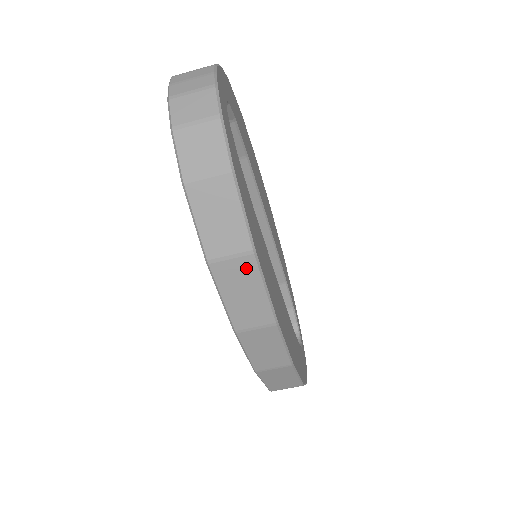
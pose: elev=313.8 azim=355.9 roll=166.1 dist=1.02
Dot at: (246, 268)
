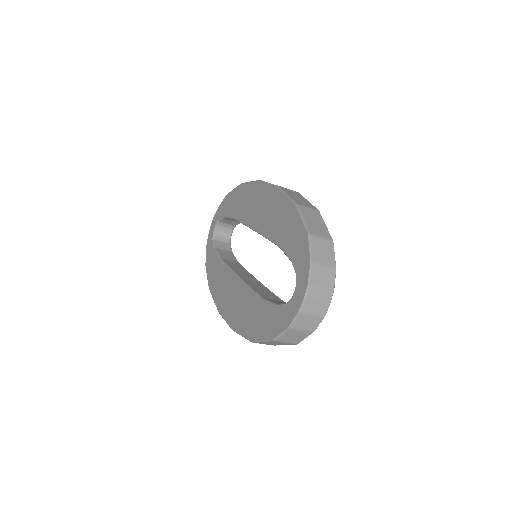
Dot at: occluded
